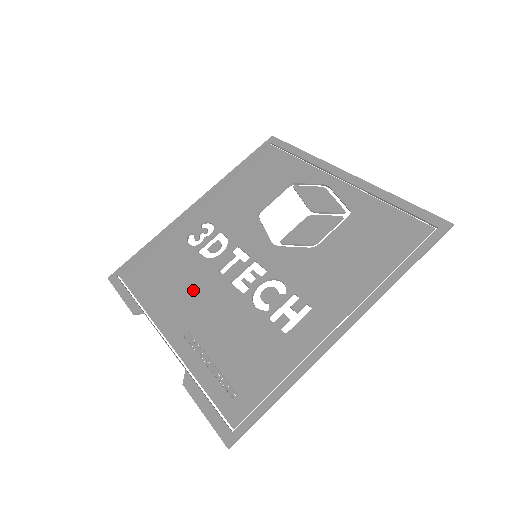
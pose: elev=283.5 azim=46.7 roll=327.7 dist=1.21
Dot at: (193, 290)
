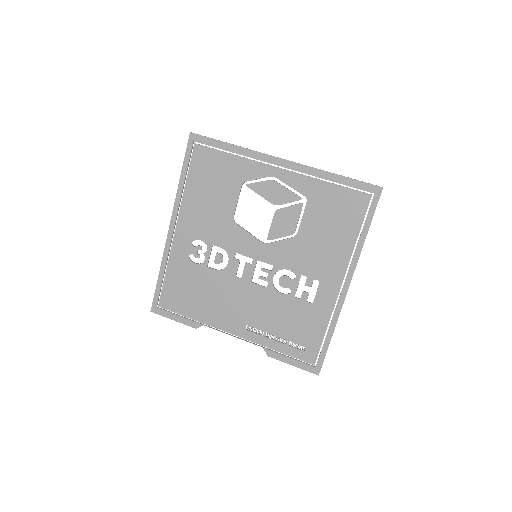
Dot at: (228, 297)
